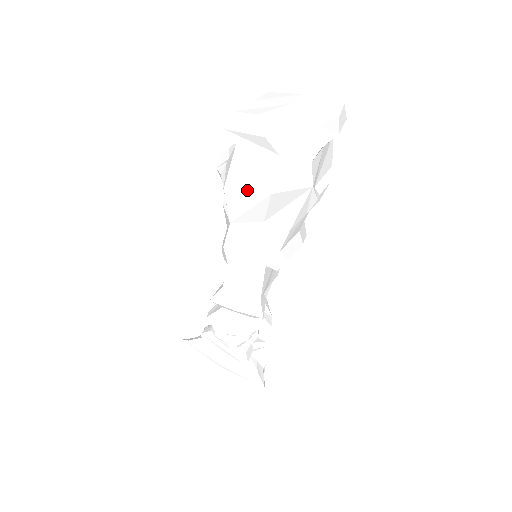
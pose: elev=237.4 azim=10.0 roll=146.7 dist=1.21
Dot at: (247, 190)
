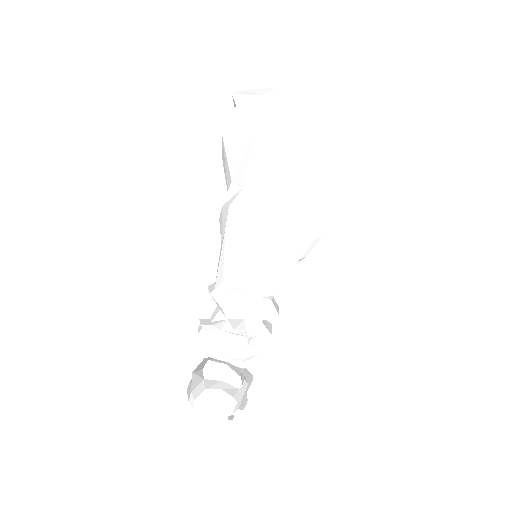
Dot at: (222, 145)
